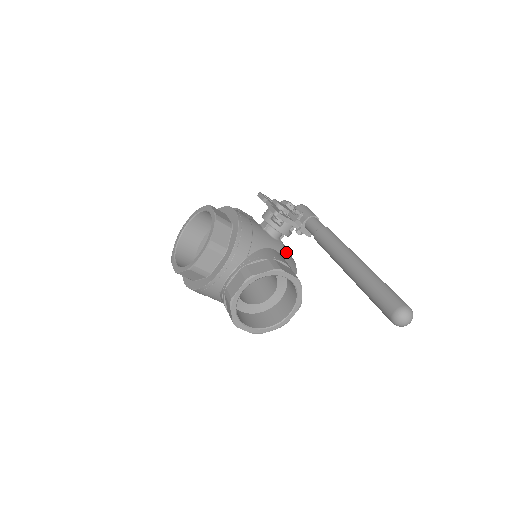
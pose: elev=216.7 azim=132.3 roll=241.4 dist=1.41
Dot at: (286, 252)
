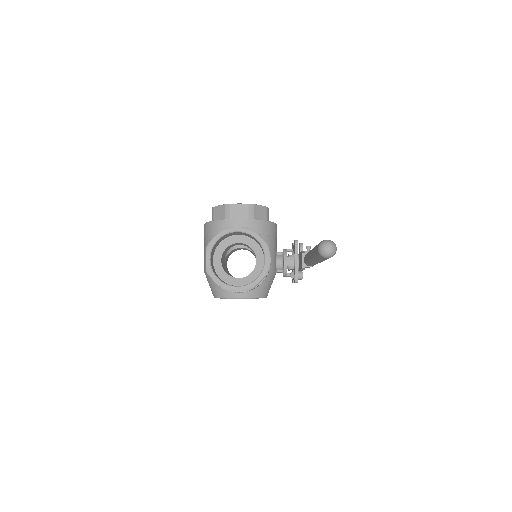
Dot at: (272, 277)
